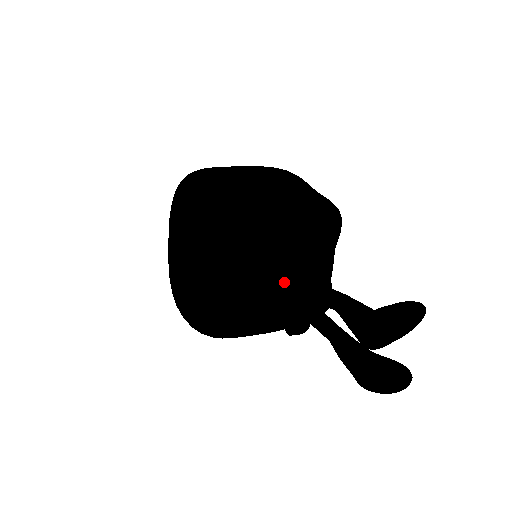
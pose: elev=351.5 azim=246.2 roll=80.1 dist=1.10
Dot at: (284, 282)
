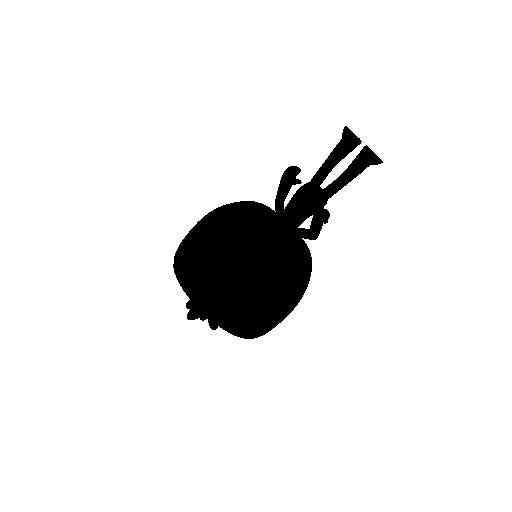
Dot at: (297, 204)
